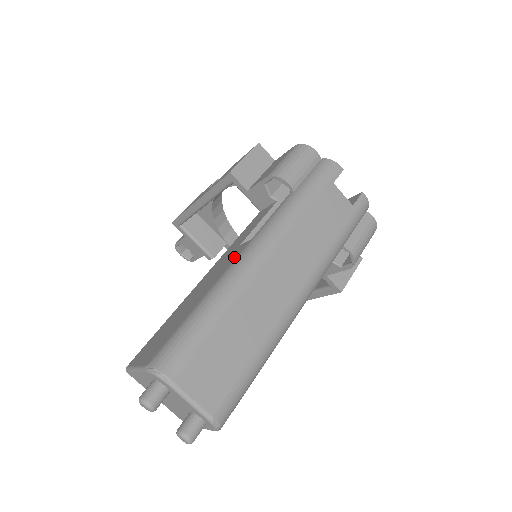
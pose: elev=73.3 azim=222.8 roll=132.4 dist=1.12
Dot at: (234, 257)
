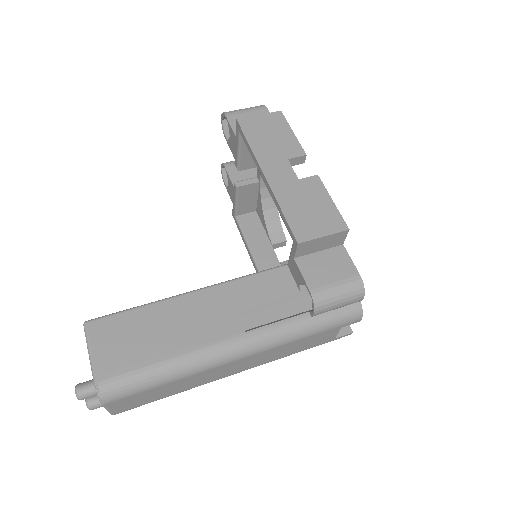
Dot at: (221, 333)
